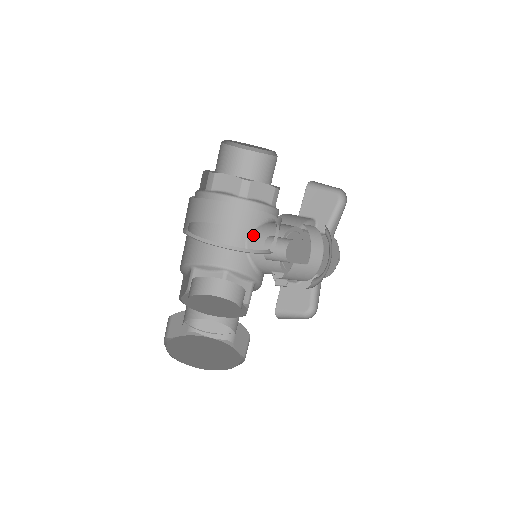
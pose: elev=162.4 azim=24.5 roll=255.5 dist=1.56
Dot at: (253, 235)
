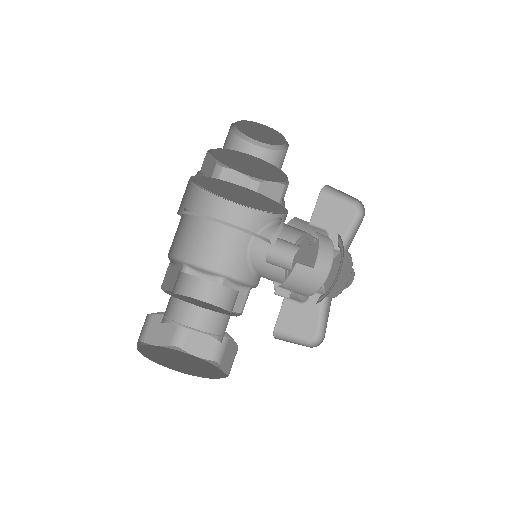
Dot at: (257, 240)
